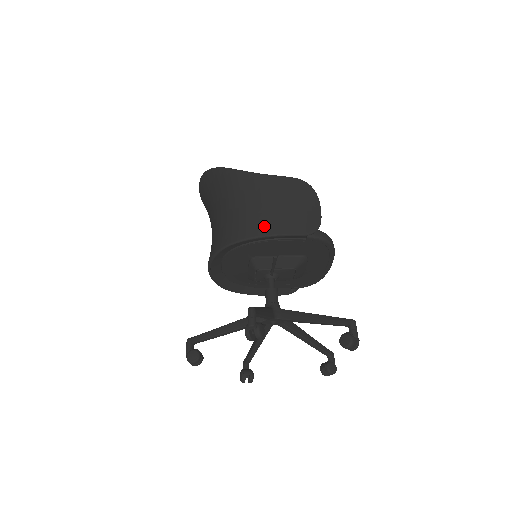
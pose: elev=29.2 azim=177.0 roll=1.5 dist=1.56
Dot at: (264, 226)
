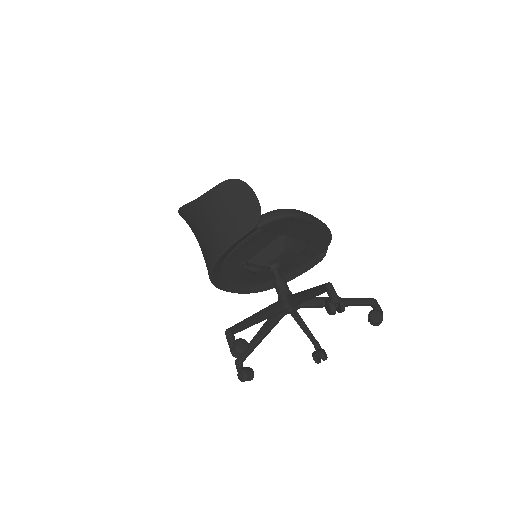
Dot at: (219, 244)
